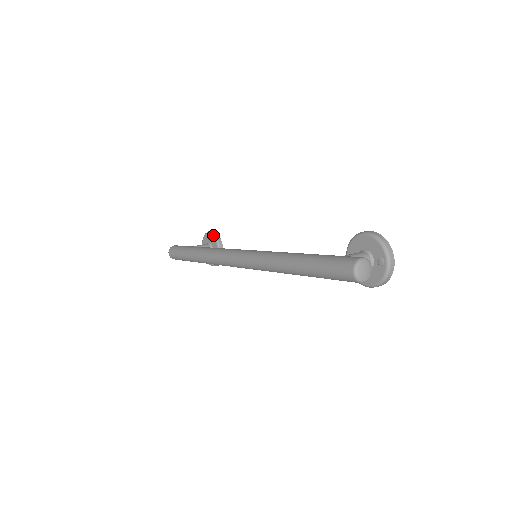
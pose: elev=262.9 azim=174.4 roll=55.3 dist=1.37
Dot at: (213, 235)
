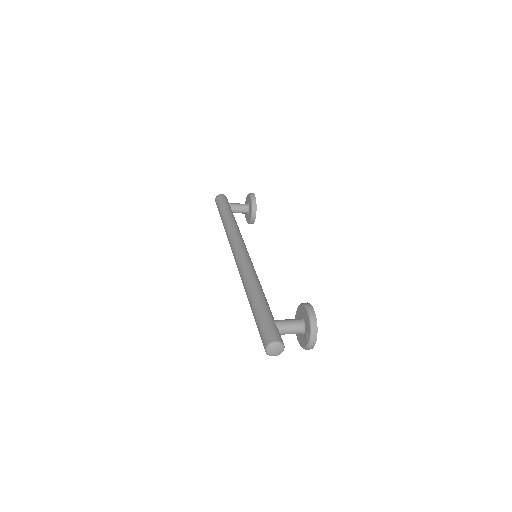
Dot at: (252, 201)
